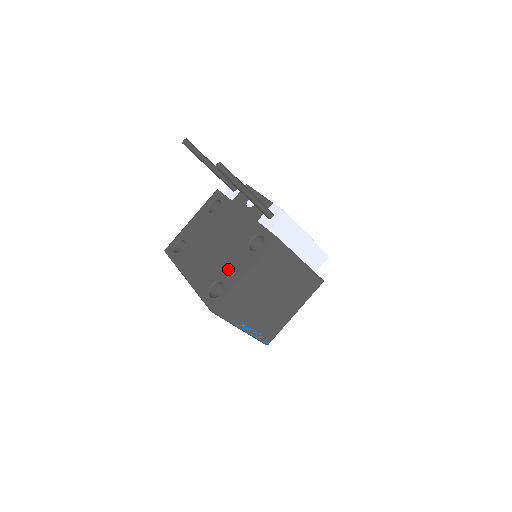
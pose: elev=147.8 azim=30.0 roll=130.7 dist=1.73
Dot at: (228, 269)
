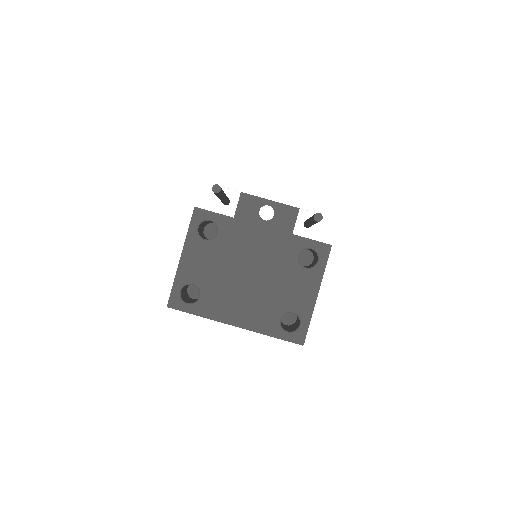
Dot at: (292, 297)
